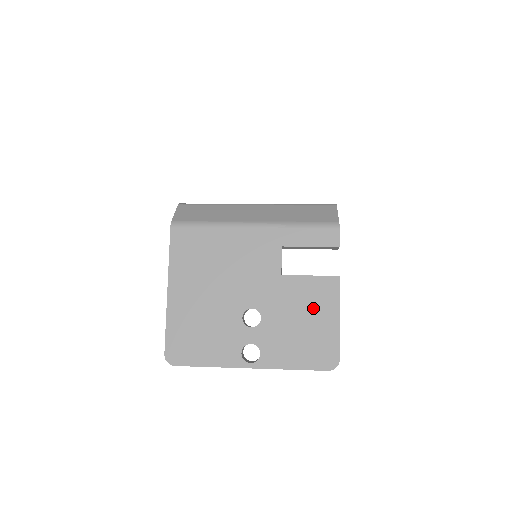
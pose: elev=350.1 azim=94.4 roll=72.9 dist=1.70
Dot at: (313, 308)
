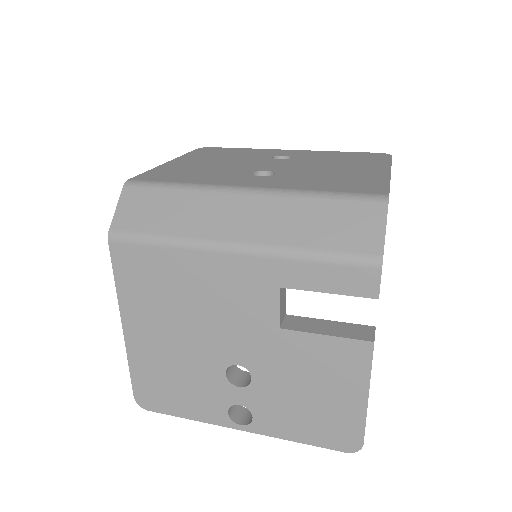
Dot at: (328, 378)
